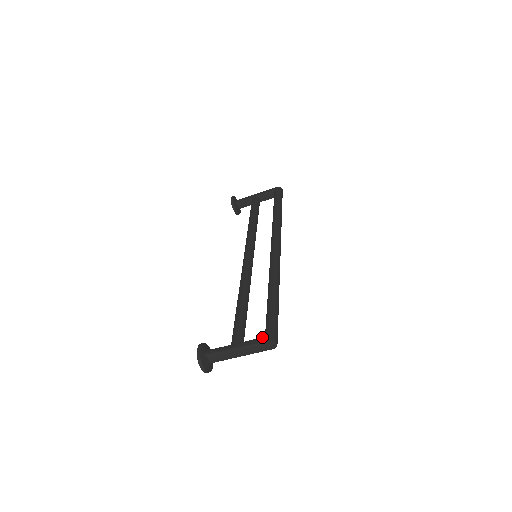
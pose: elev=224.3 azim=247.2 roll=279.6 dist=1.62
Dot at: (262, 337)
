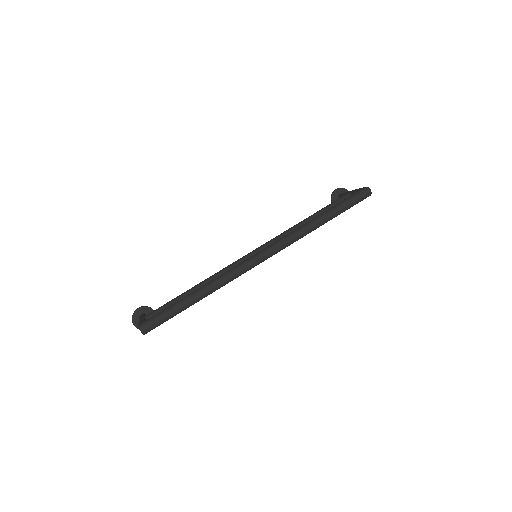
Dot at: (143, 320)
